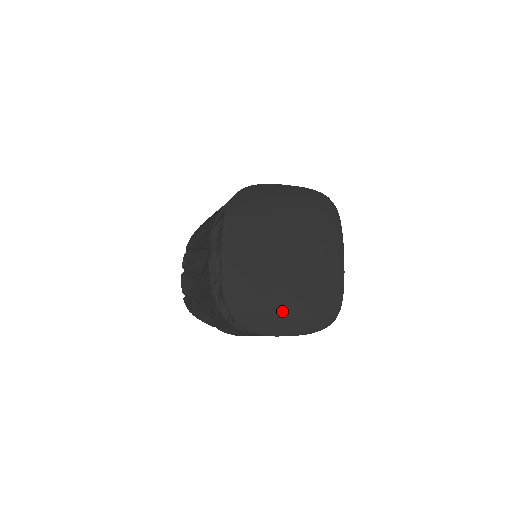
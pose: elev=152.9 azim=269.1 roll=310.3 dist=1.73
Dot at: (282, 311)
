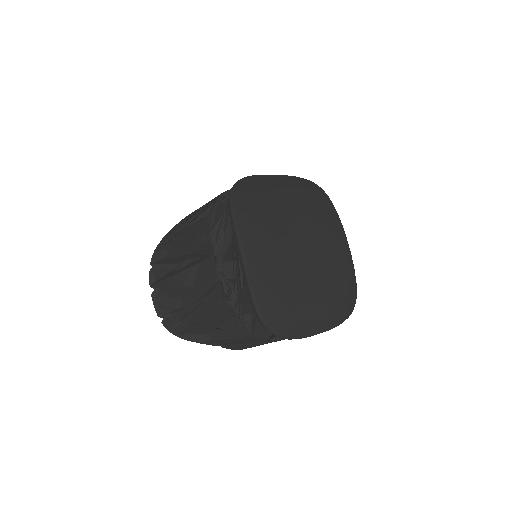
Dot at: (311, 308)
